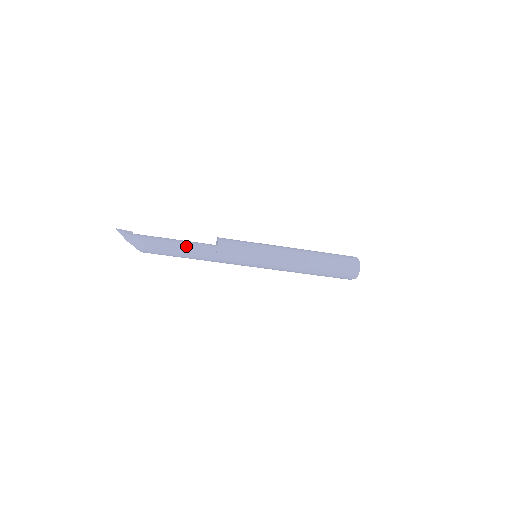
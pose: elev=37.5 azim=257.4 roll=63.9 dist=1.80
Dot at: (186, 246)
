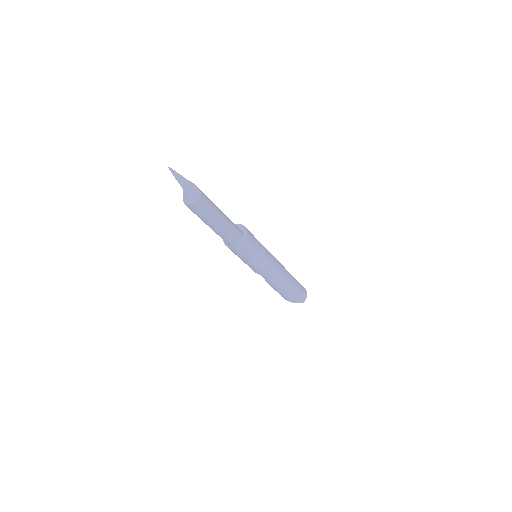
Dot at: (226, 216)
